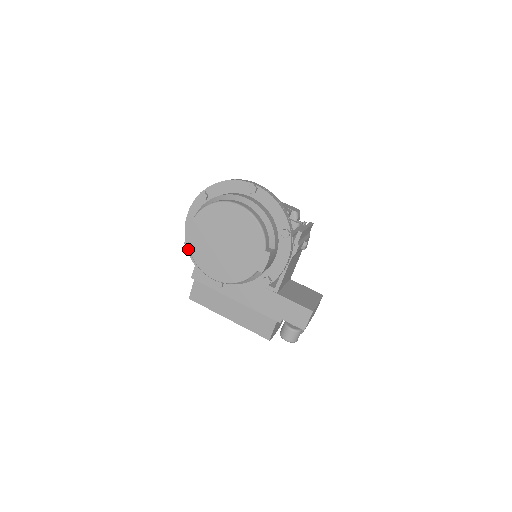
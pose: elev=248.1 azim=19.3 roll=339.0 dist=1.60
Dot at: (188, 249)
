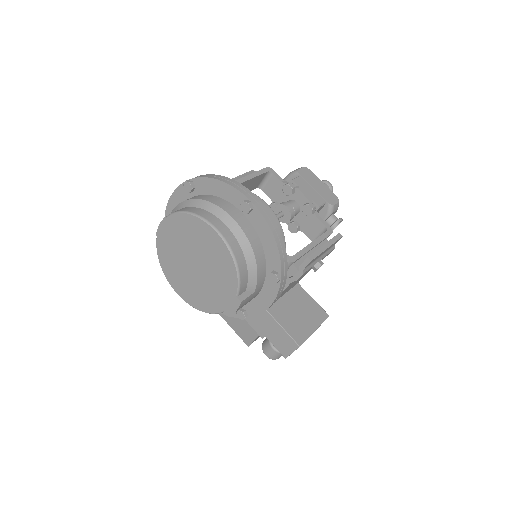
Dot at: occluded
